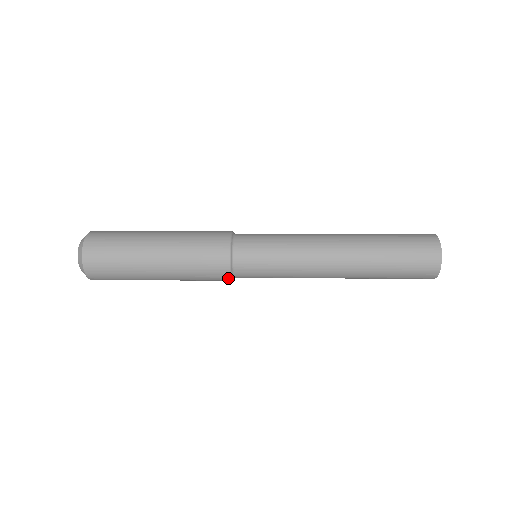
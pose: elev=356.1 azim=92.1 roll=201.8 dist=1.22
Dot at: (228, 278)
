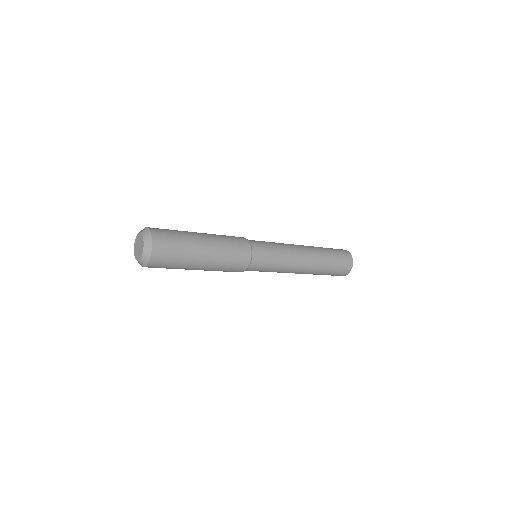
Dot at: occluded
